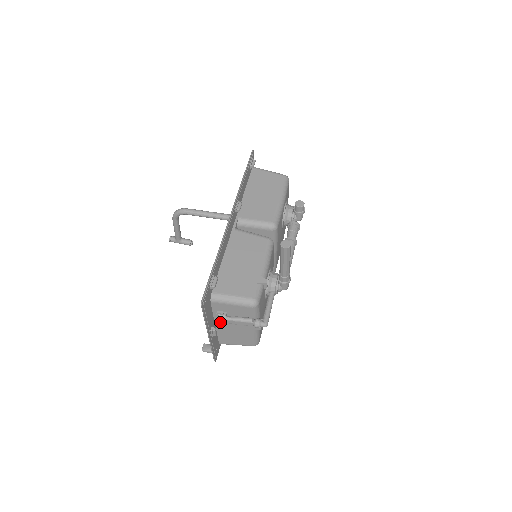
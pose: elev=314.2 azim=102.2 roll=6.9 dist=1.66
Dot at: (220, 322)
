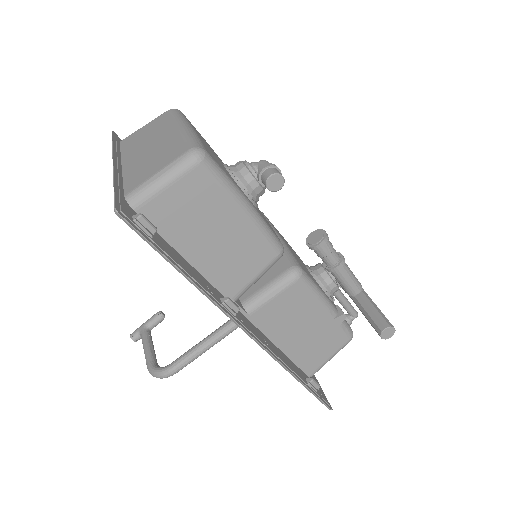
Dot at: occluded
